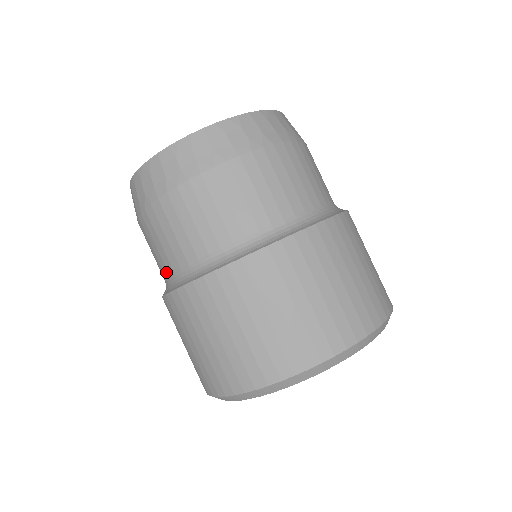
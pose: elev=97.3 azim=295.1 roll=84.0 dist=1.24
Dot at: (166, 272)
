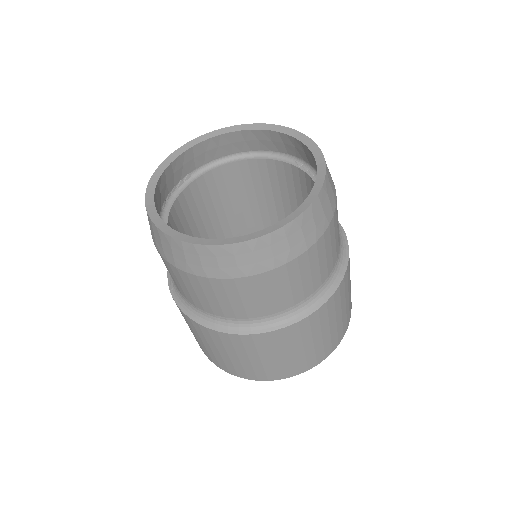
Dot at: occluded
